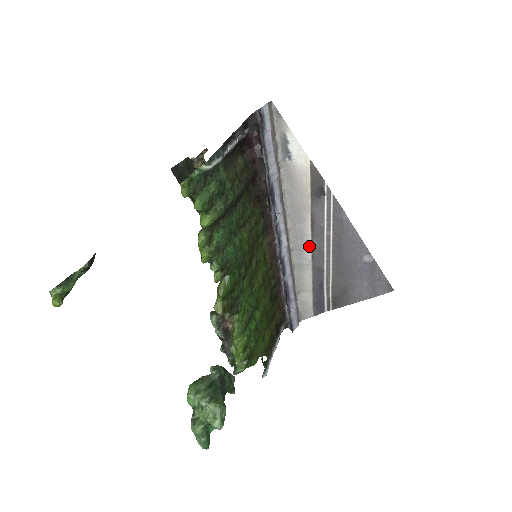
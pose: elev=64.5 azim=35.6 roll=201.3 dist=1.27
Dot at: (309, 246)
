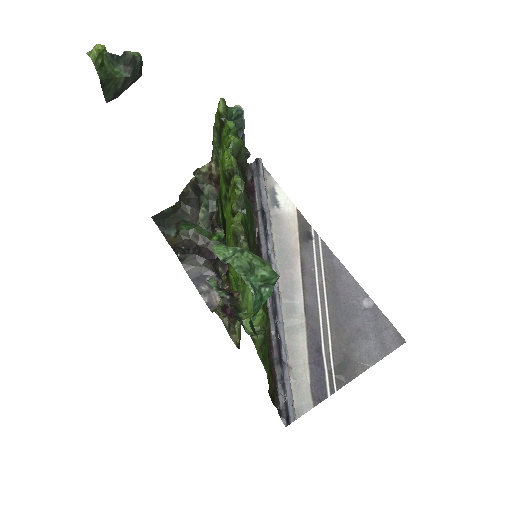
Dot at: (300, 296)
